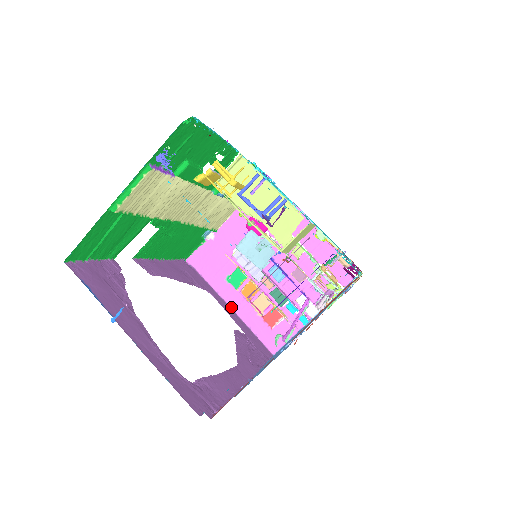
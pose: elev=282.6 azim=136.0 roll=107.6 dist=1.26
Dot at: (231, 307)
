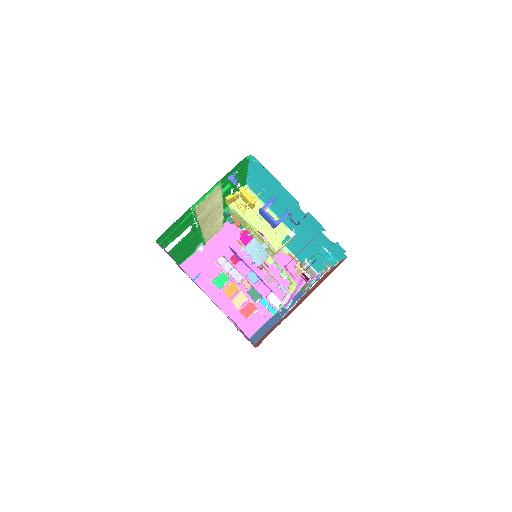
Dot at: (215, 303)
